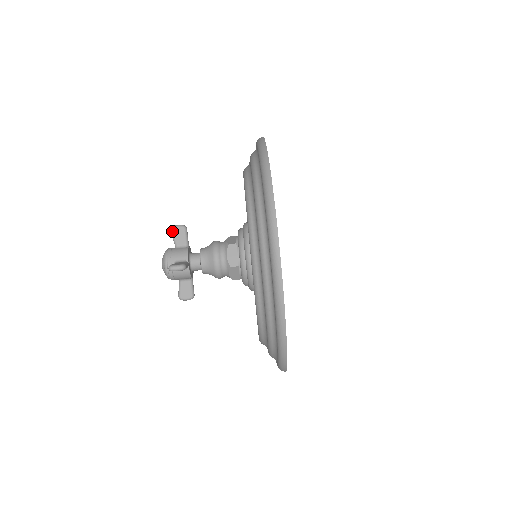
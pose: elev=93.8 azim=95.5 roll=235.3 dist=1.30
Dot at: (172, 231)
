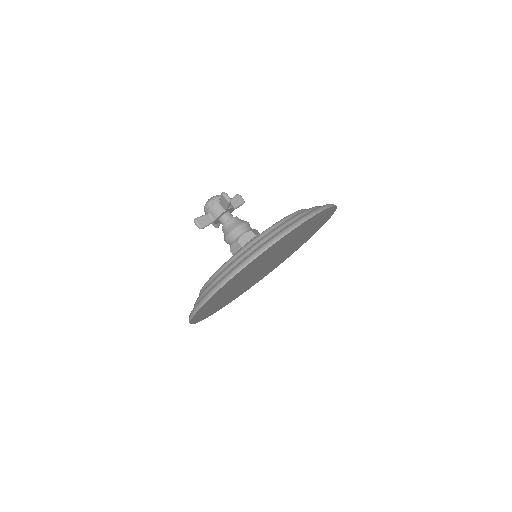
Dot at: (221, 195)
